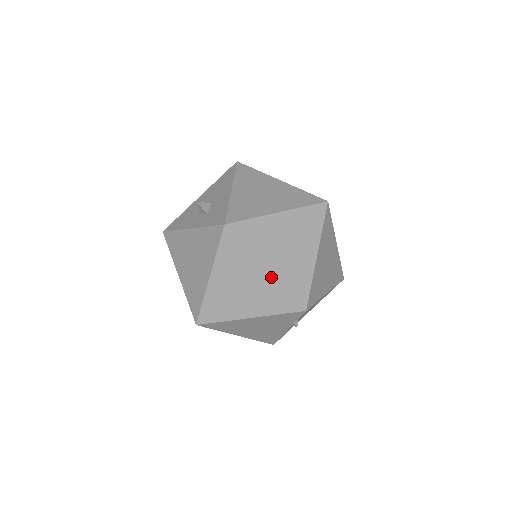
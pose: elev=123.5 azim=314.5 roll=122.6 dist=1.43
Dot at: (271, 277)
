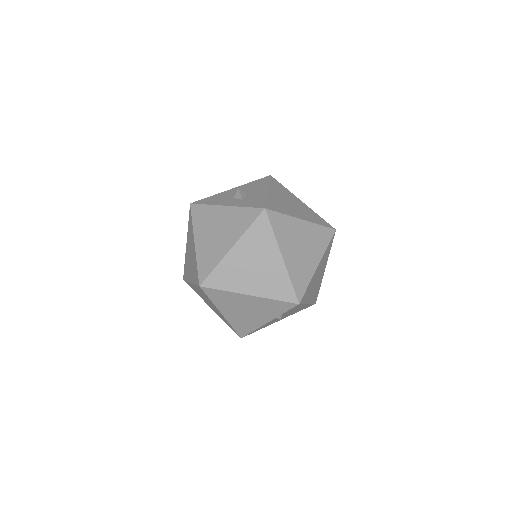
Dot at: (283, 265)
